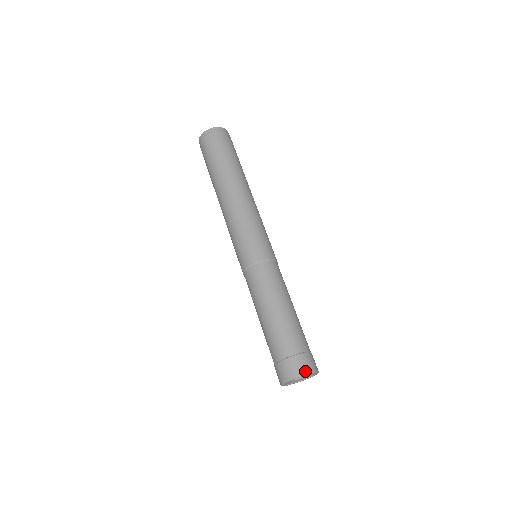
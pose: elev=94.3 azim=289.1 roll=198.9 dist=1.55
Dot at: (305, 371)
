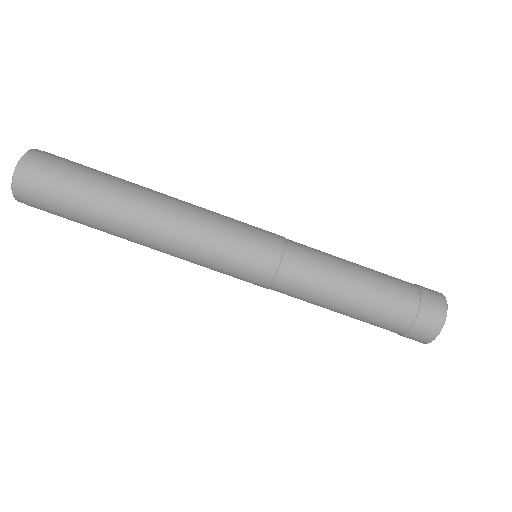
Dot at: (441, 319)
